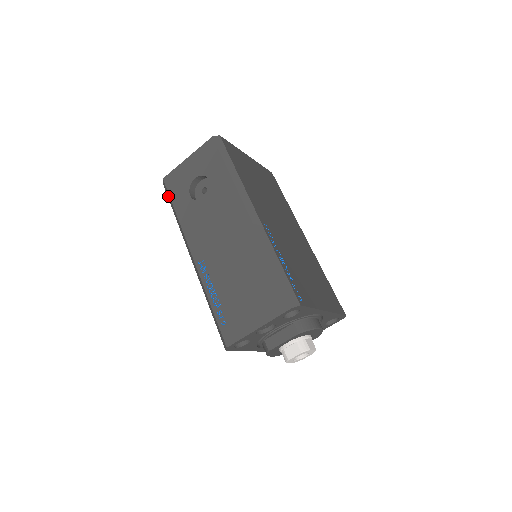
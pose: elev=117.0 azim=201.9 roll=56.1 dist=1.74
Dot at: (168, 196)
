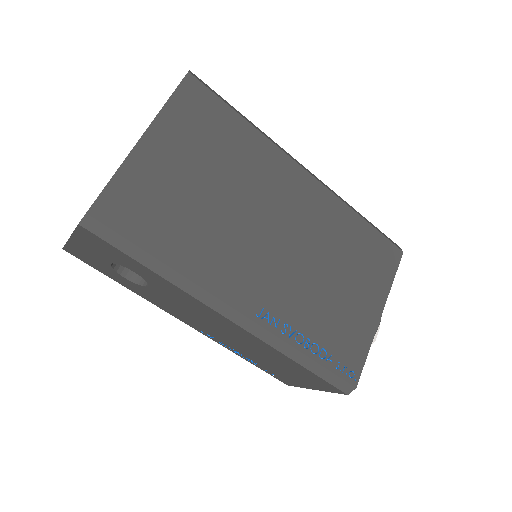
Dot at: occluded
